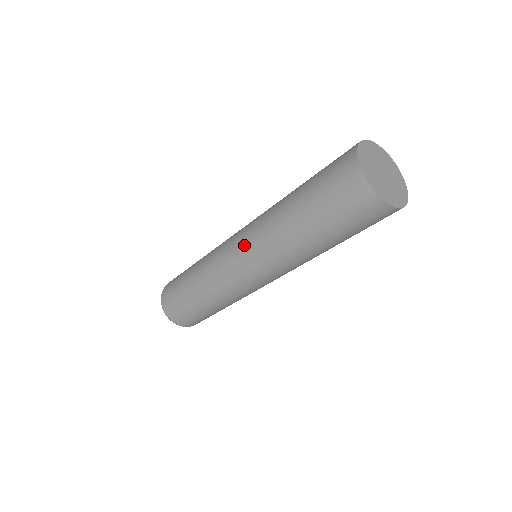
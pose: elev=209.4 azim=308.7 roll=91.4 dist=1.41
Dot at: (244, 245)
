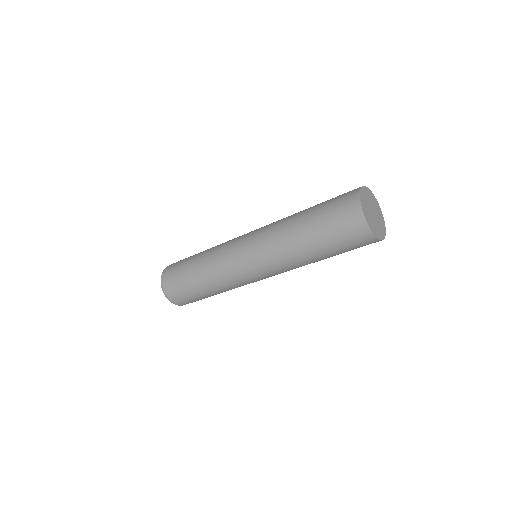
Dot at: (256, 231)
